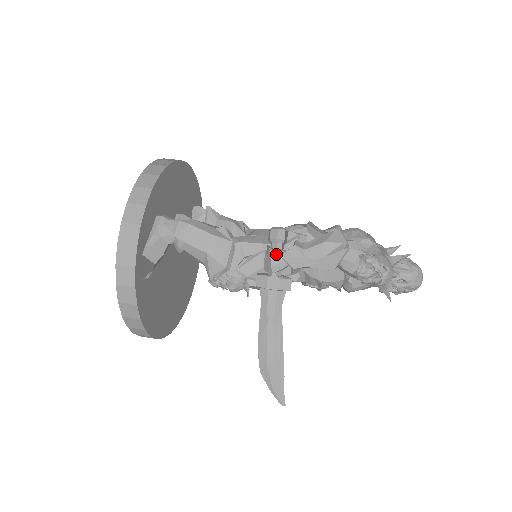
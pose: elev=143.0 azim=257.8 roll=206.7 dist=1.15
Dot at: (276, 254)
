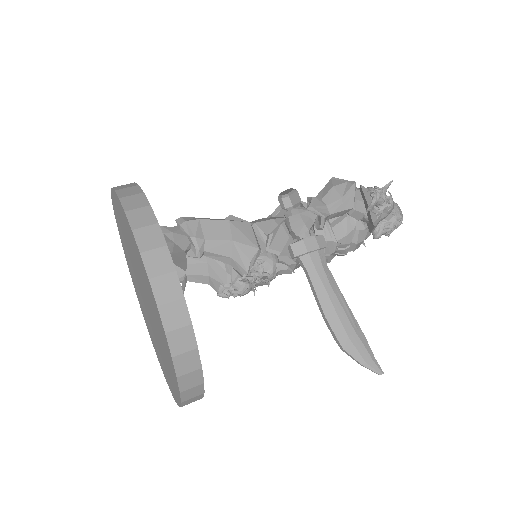
Dot at: (302, 211)
